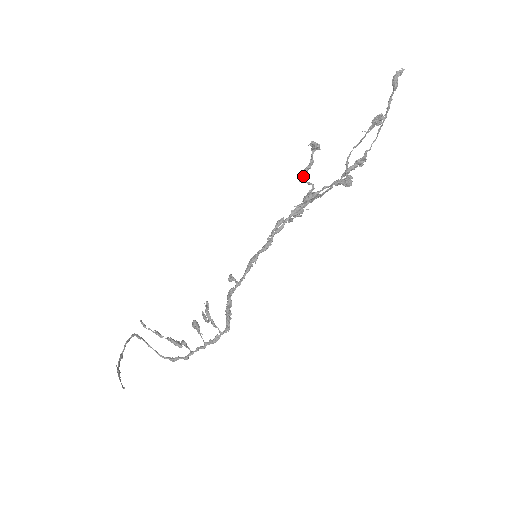
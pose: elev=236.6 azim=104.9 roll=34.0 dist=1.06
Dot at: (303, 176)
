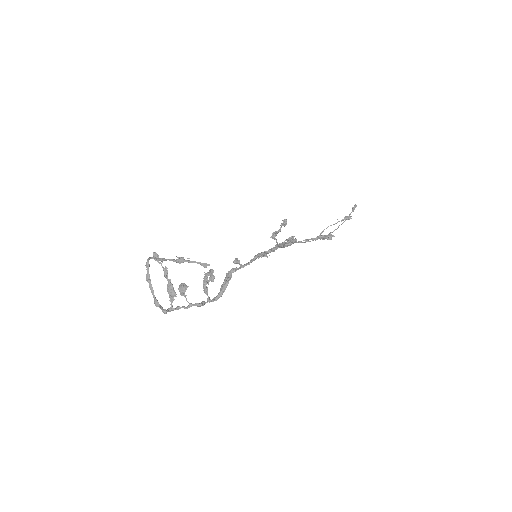
Dot at: (276, 234)
